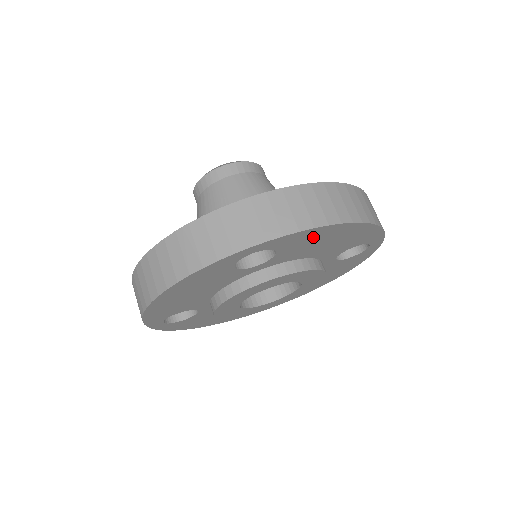
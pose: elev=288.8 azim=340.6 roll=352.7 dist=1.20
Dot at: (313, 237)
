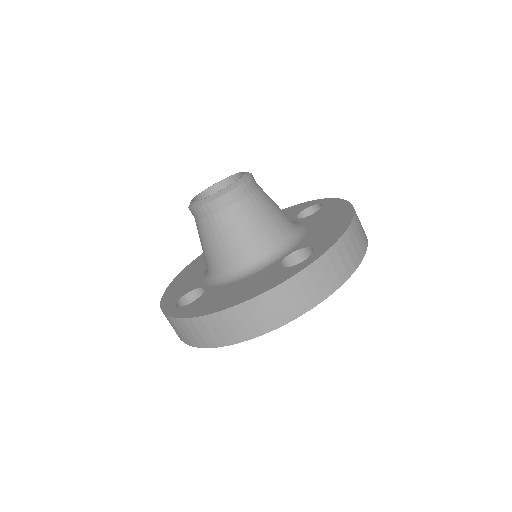
Dot at: occluded
